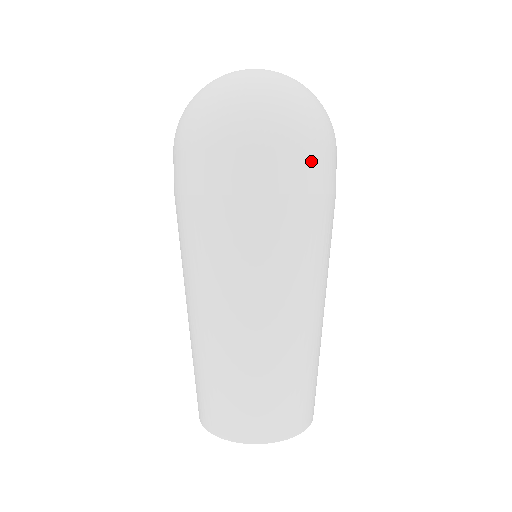
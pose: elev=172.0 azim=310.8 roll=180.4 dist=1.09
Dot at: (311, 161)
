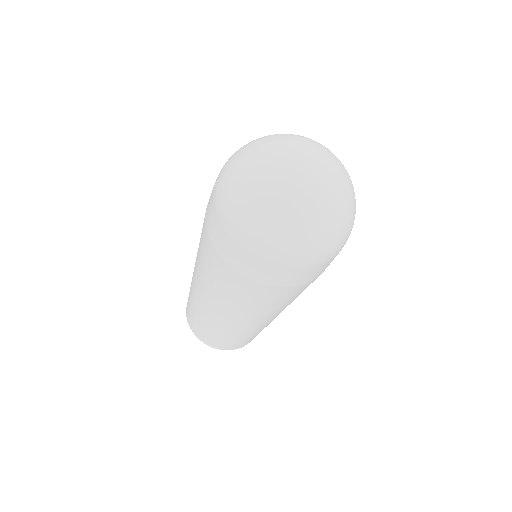
Dot at: occluded
